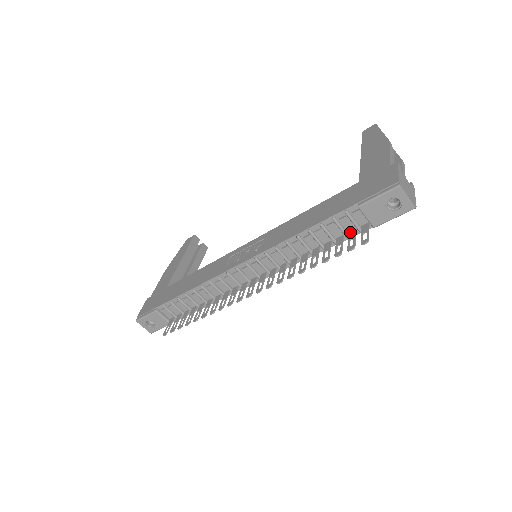
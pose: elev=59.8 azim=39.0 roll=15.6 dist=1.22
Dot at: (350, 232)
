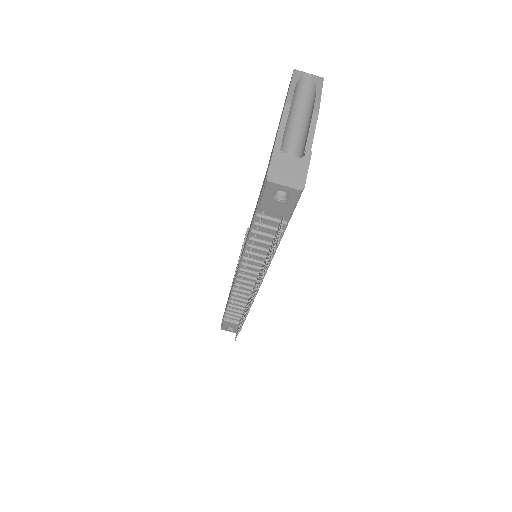
Dot at: (278, 228)
